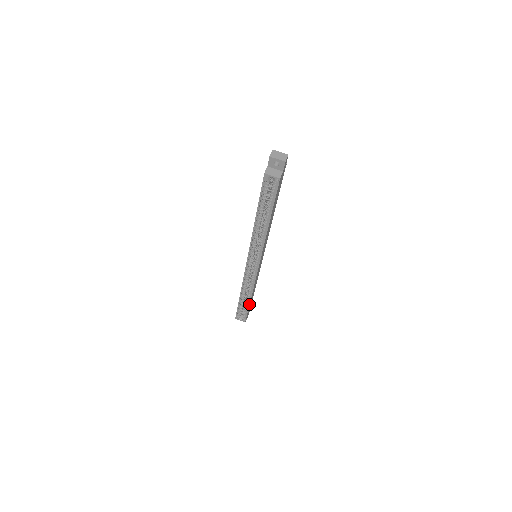
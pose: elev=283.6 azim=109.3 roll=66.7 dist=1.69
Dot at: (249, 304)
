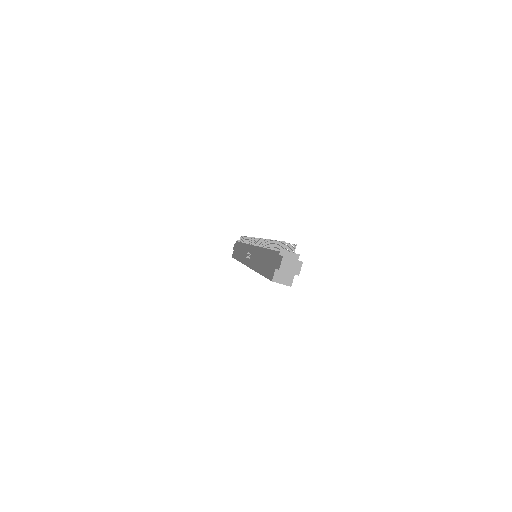
Dot at: occluded
